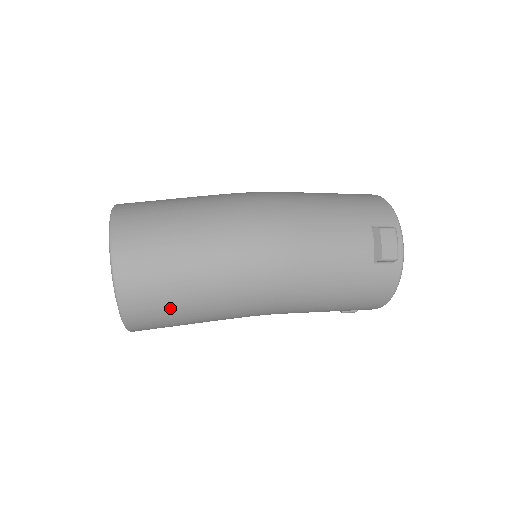
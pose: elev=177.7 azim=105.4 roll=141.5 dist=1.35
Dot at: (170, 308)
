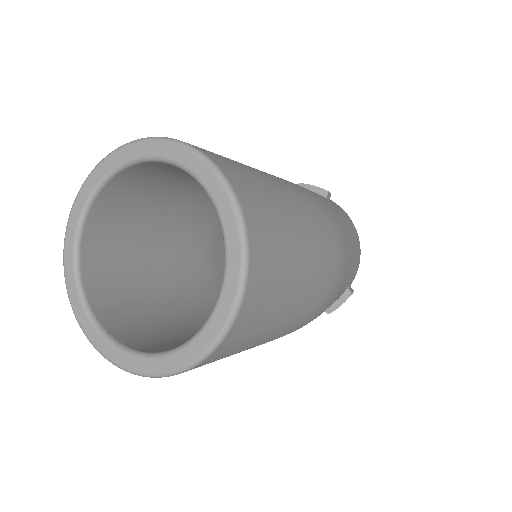
Dot at: occluded
